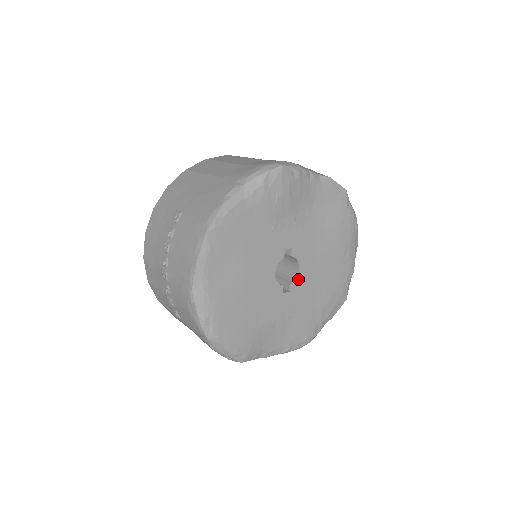
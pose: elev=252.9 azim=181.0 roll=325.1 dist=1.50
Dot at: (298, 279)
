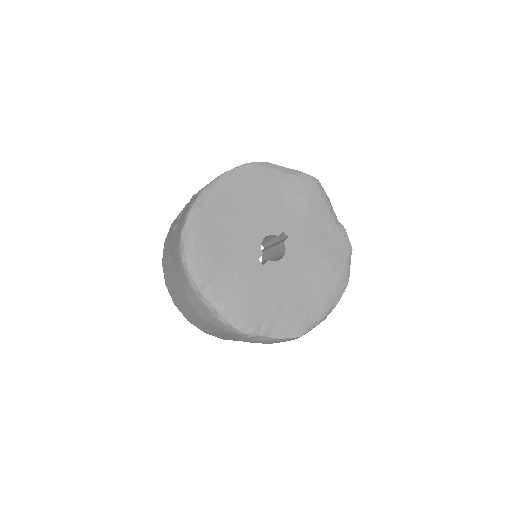
Dot at: (276, 264)
